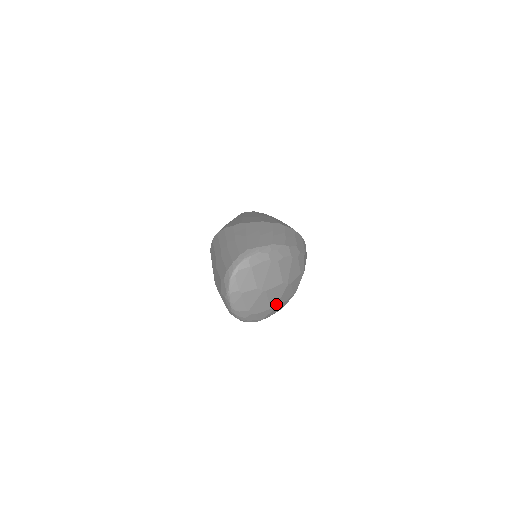
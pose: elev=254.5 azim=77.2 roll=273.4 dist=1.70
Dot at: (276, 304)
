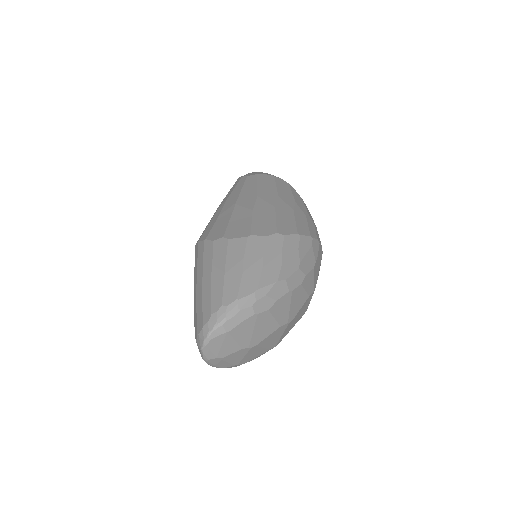
Dot at: (276, 342)
